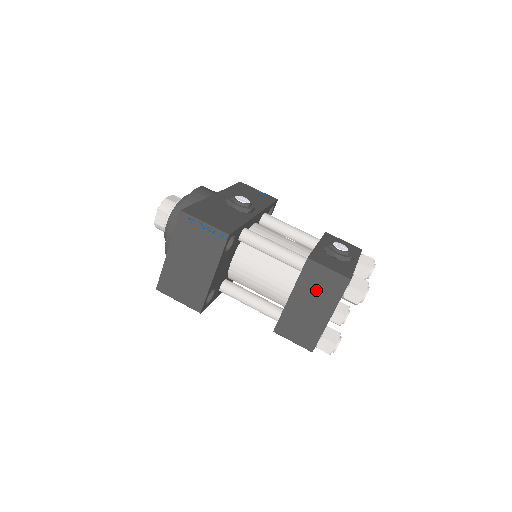
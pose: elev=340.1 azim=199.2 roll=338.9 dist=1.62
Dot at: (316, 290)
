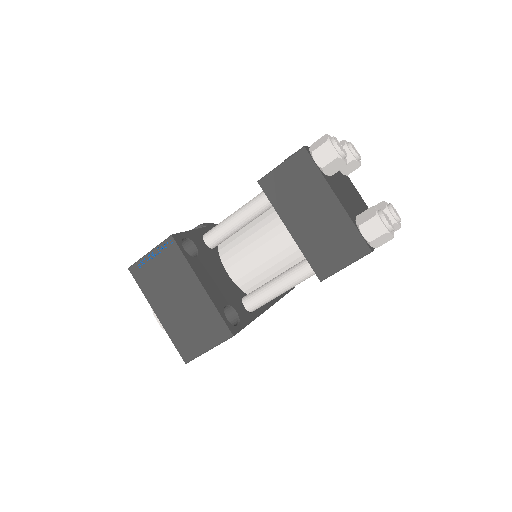
Dot at: (296, 195)
